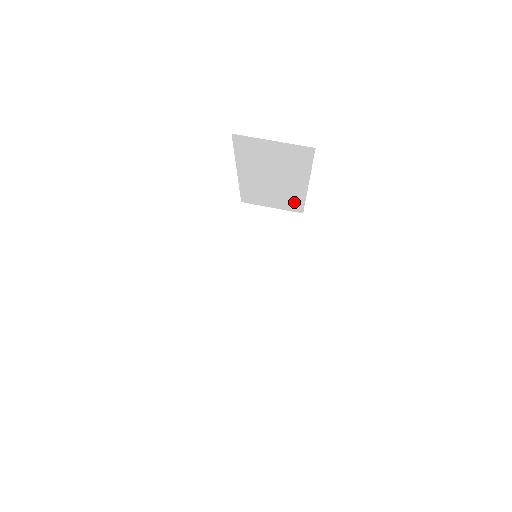
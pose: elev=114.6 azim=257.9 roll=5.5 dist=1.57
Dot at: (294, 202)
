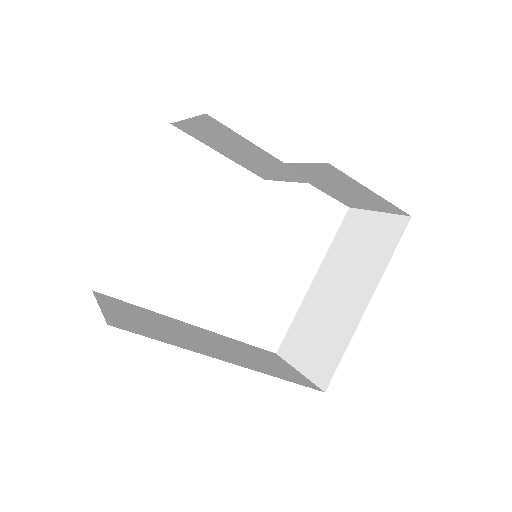
Dot at: (331, 354)
